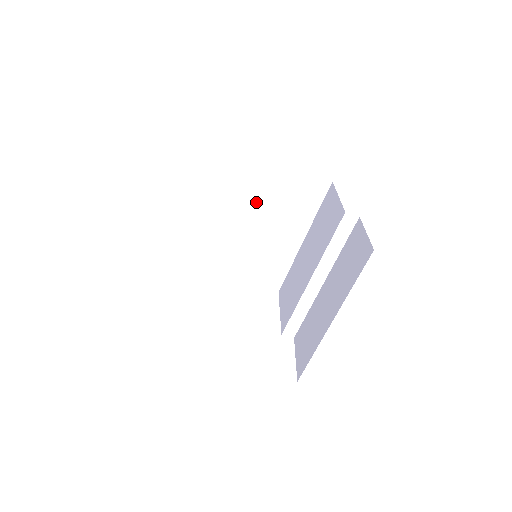
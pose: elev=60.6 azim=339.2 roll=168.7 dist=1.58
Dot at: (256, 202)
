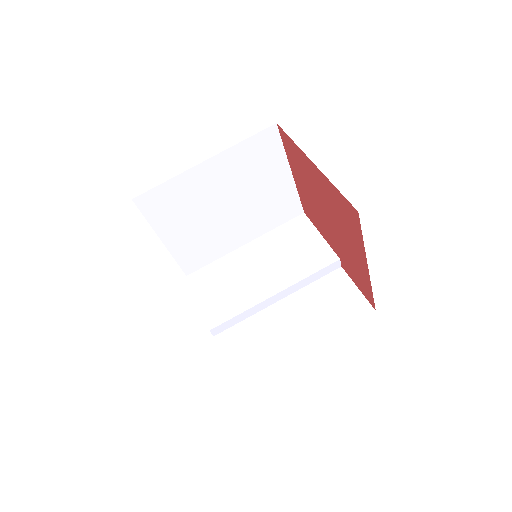
Dot at: (246, 192)
